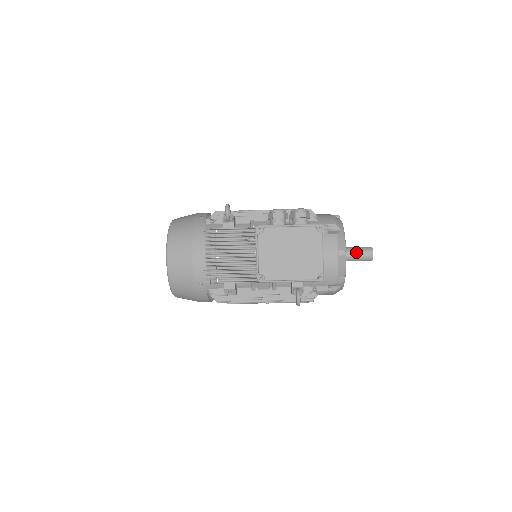
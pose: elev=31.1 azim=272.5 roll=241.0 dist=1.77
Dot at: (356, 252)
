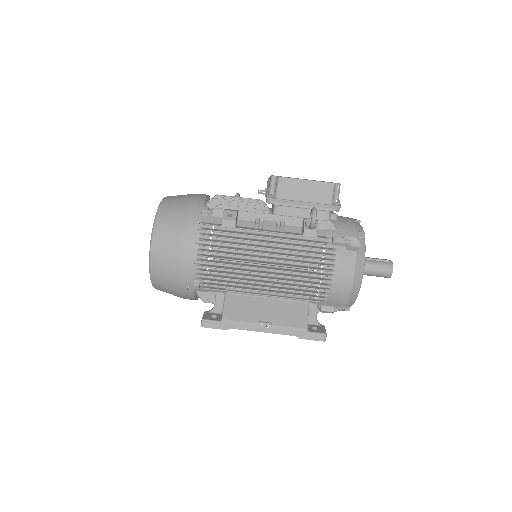
Dot at: (372, 258)
